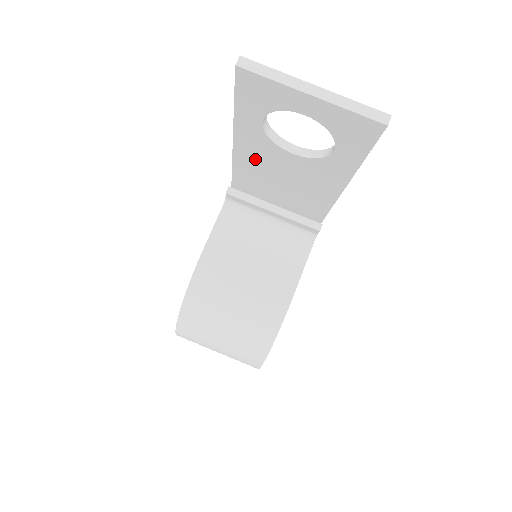
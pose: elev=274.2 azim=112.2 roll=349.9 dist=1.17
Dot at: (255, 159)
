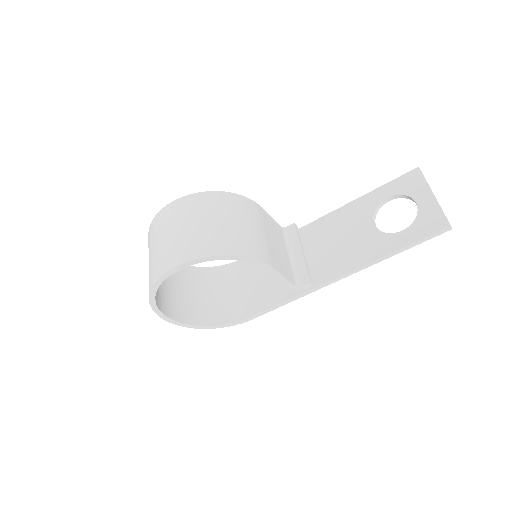
Dot at: (344, 219)
